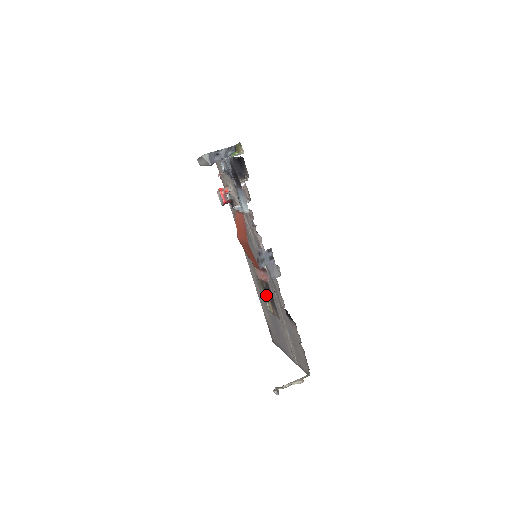
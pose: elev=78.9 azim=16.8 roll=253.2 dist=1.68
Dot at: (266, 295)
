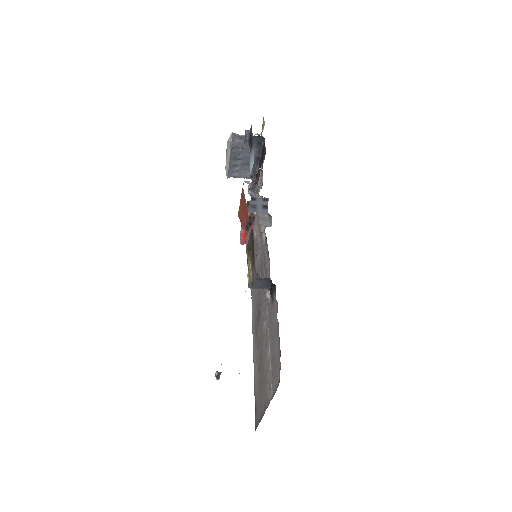
Dot at: (249, 261)
